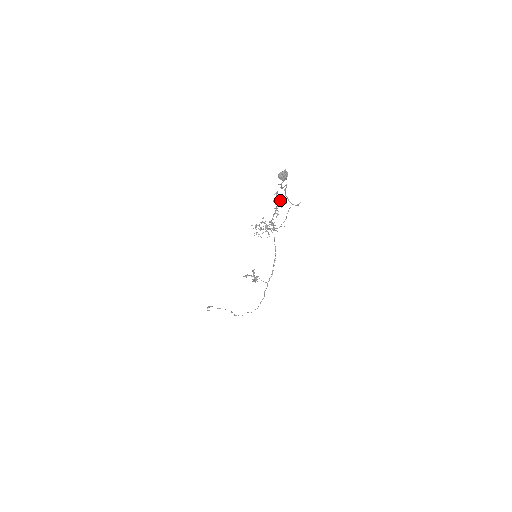
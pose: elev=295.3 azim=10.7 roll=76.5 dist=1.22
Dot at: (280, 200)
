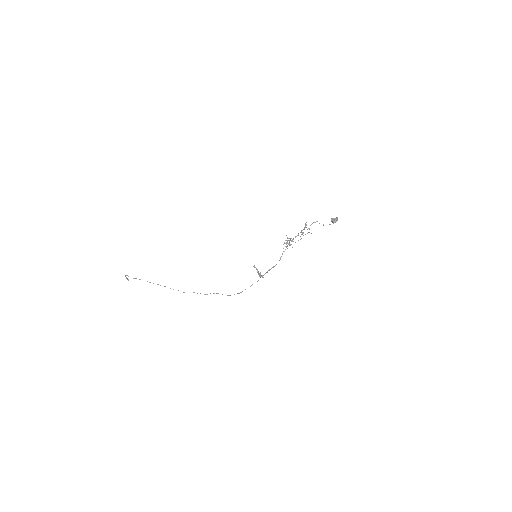
Dot at: occluded
